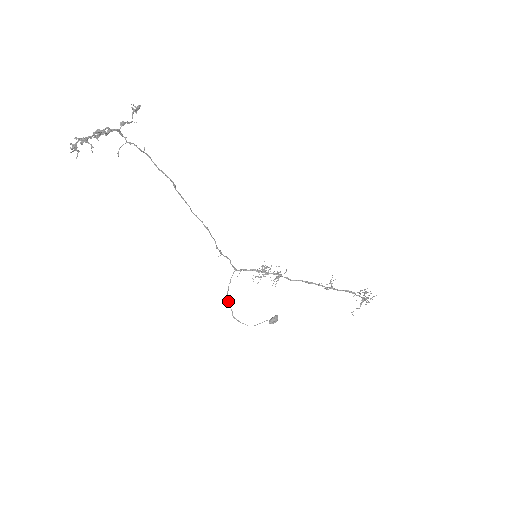
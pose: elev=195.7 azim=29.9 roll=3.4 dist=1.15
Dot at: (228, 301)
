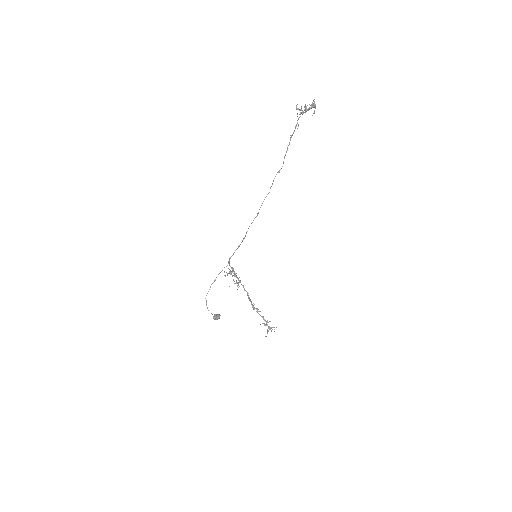
Dot at: occluded
